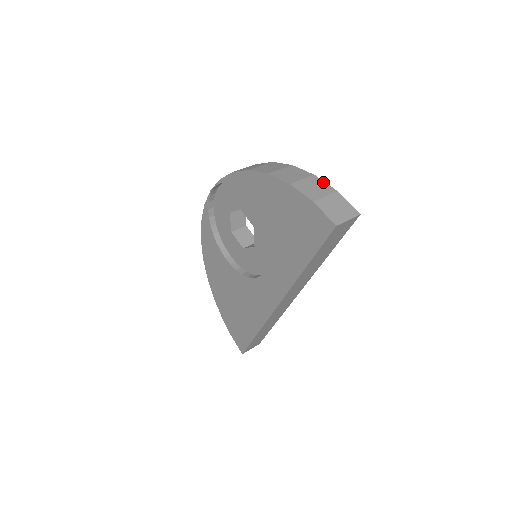
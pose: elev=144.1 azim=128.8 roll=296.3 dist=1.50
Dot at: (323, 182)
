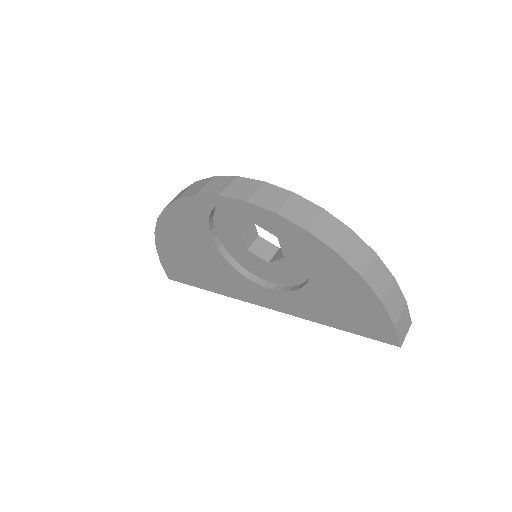
Dot at: (400, 290)
